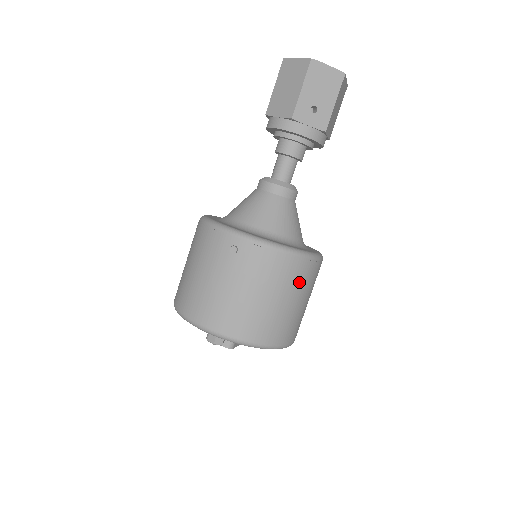
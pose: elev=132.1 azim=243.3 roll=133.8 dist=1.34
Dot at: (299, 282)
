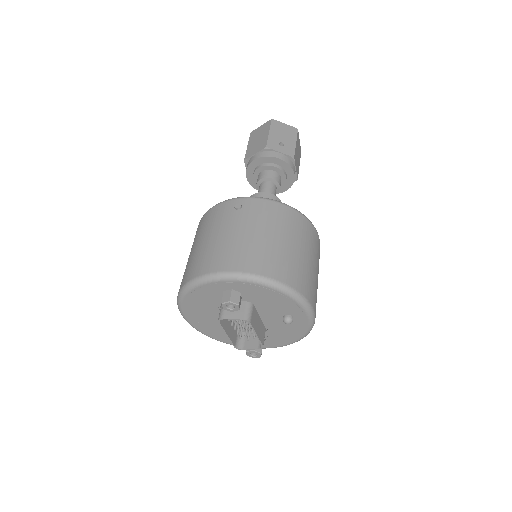
Dot at: (304, 236)
